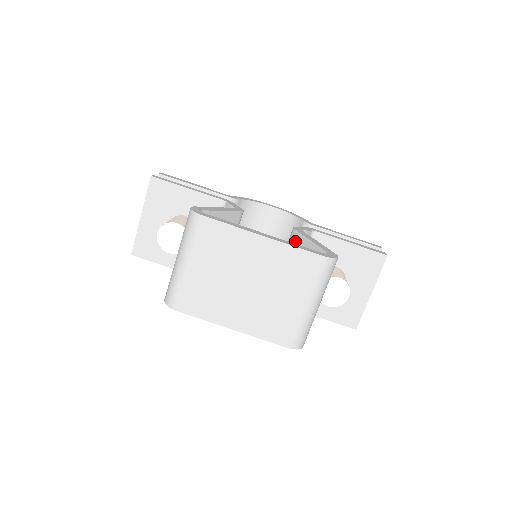
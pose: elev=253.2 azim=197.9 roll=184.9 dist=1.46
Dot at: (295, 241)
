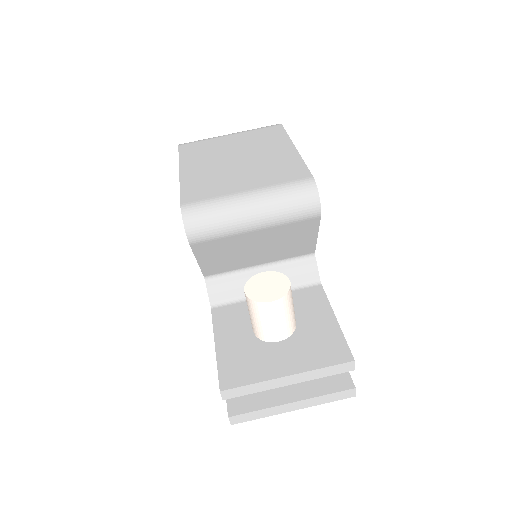
Dot at: occluded
